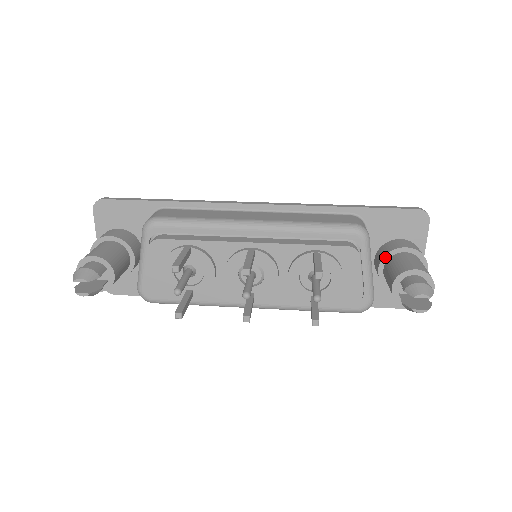
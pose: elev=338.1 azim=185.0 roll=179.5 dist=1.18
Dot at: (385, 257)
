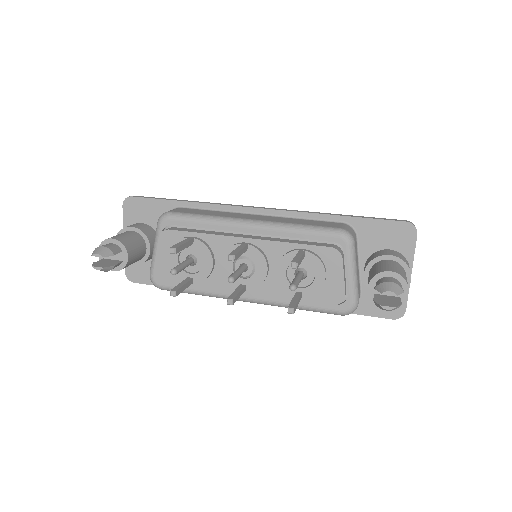
Dot at: (370, 263)
